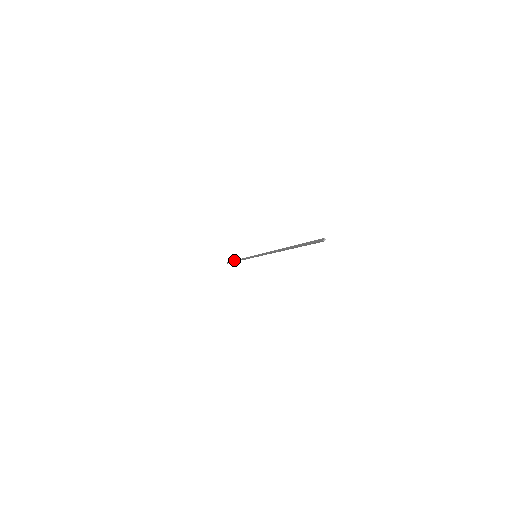
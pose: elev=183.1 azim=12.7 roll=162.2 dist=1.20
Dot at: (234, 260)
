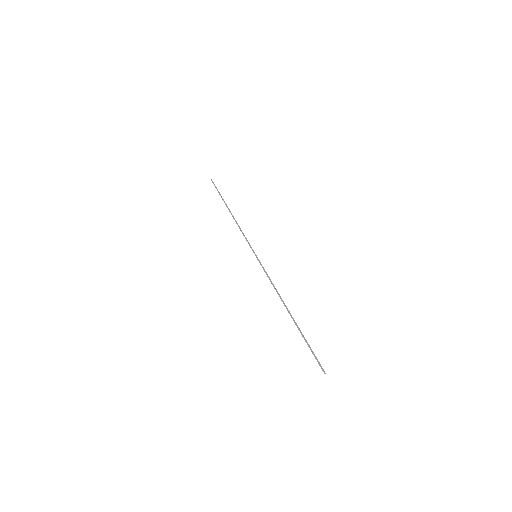
Dot at: occluded
